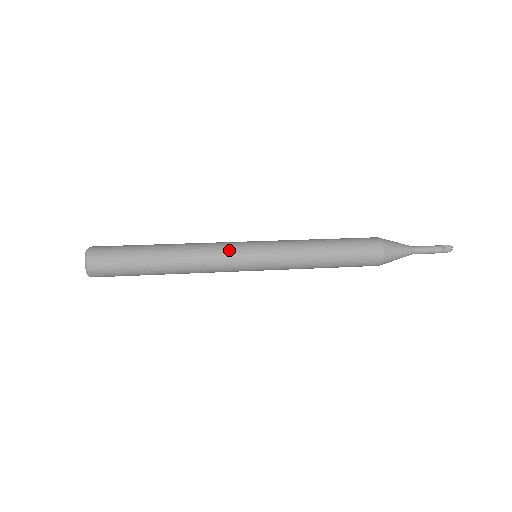
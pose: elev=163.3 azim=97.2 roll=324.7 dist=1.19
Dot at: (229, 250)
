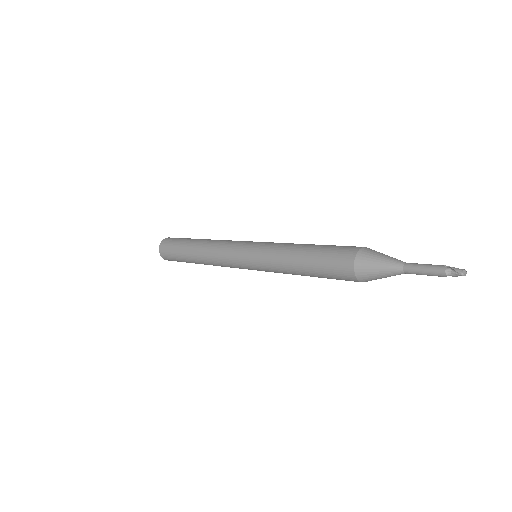
Dot at: (228, 258)
